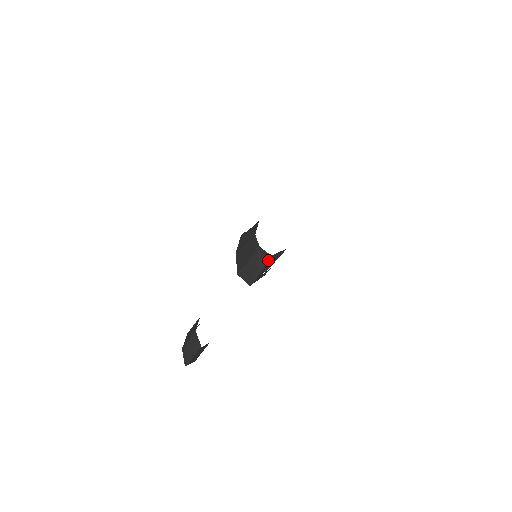
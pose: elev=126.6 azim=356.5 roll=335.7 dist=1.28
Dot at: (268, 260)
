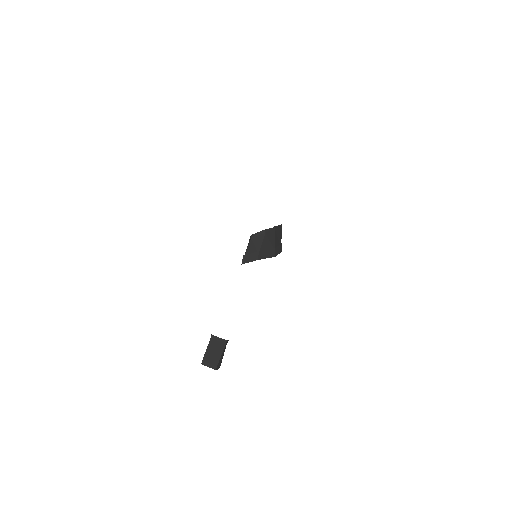
Dot at: (250, 240)
